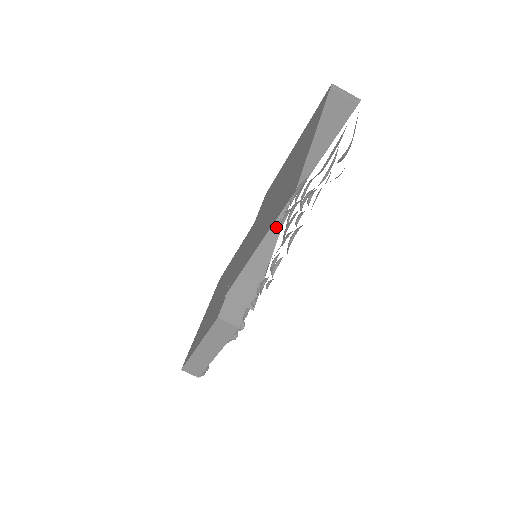
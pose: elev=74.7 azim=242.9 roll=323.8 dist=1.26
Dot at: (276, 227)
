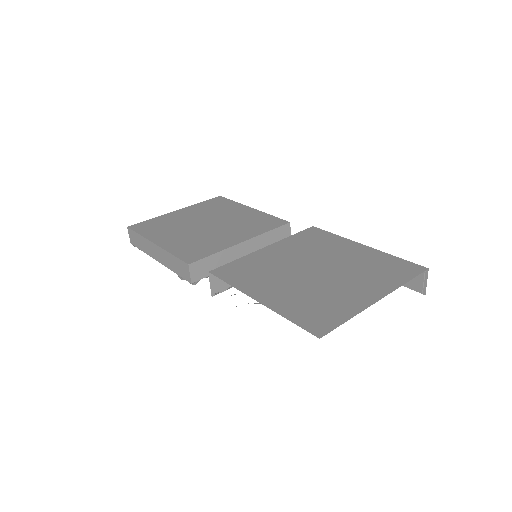
Dot at: occluded
